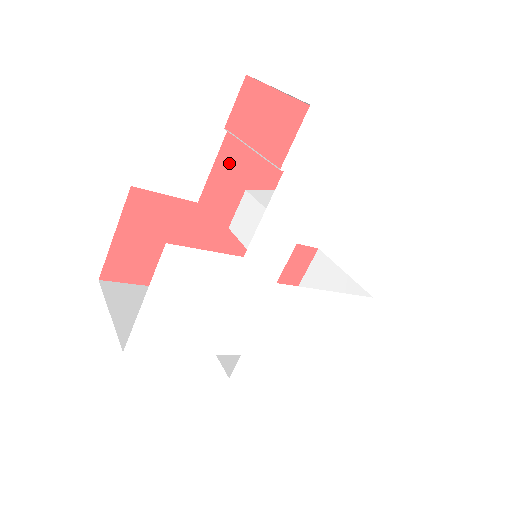
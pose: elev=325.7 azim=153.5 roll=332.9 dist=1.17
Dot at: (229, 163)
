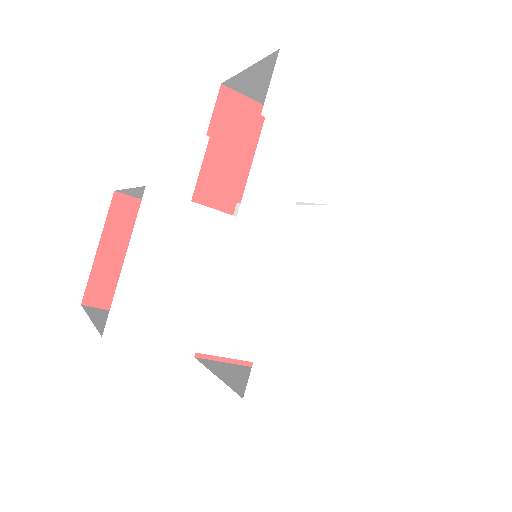
Dot at: (216, 172)
